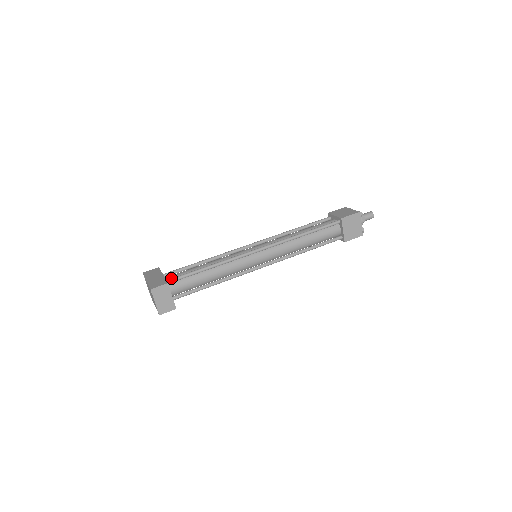
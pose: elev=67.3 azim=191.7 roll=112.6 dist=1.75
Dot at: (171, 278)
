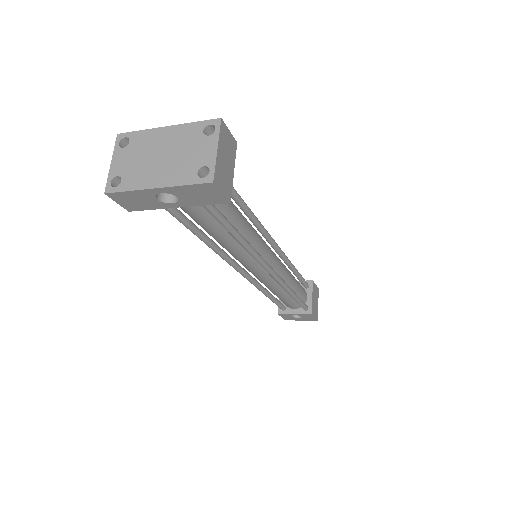
Dot at: occluded
